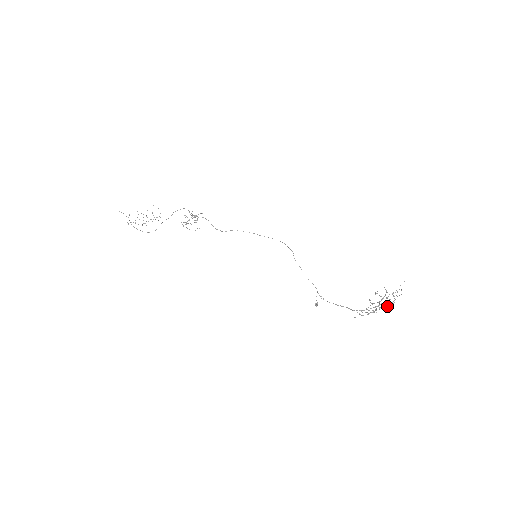
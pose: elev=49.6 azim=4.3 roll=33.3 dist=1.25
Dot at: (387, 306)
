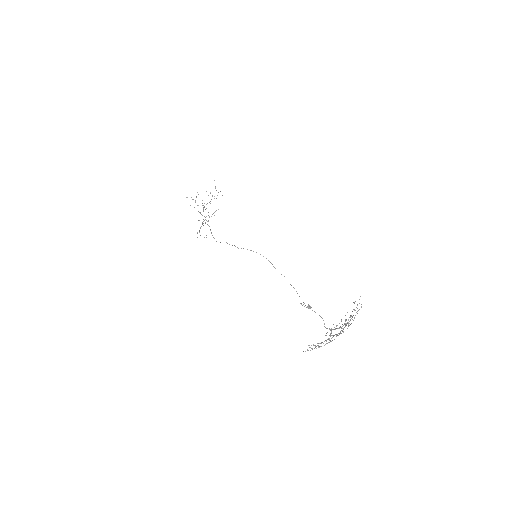
Dot at: (328, 342)
